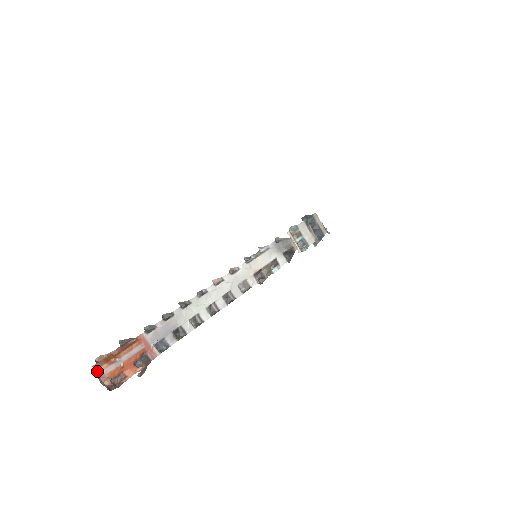
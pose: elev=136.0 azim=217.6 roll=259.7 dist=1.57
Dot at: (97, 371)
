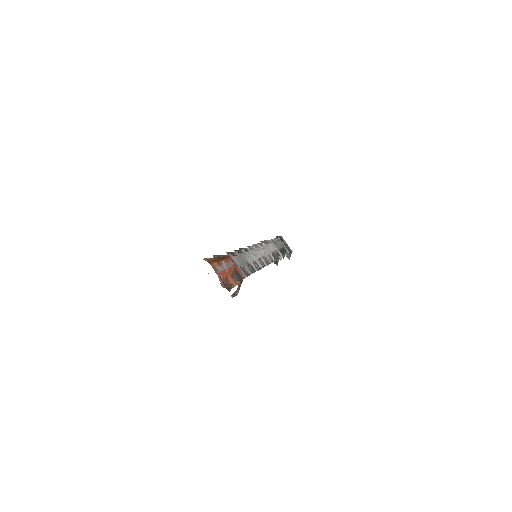
Dot at: (212, 265)
